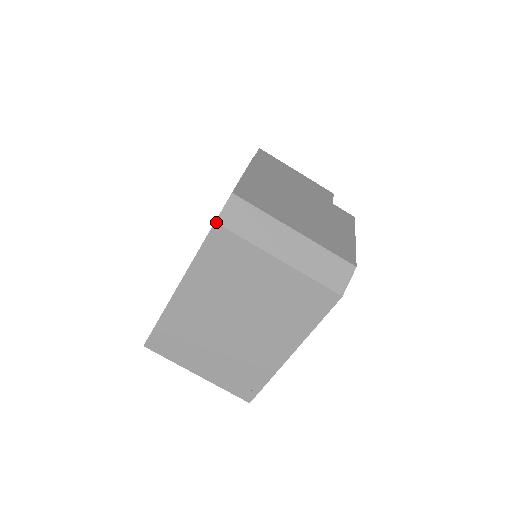
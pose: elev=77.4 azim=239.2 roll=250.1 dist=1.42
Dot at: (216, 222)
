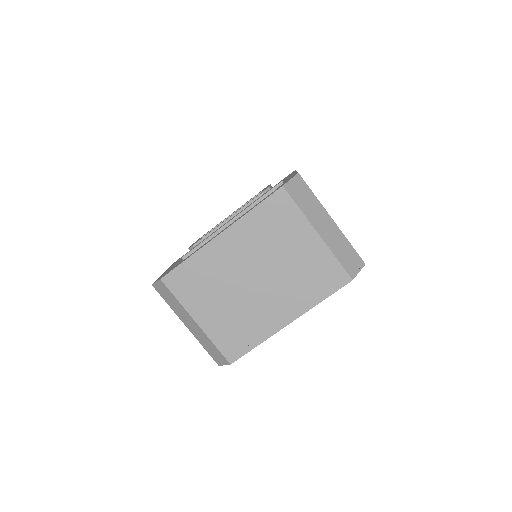
Dot at: (283, 186)
